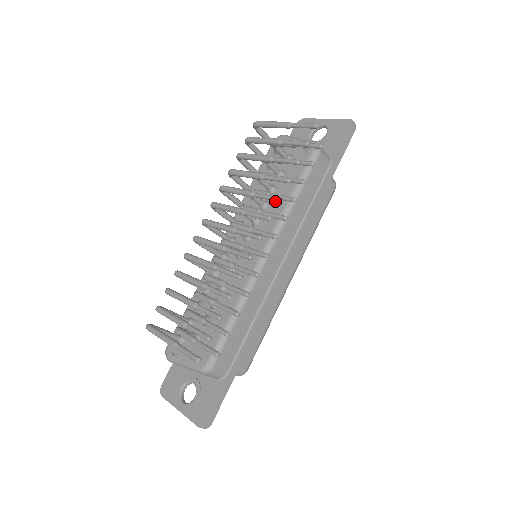
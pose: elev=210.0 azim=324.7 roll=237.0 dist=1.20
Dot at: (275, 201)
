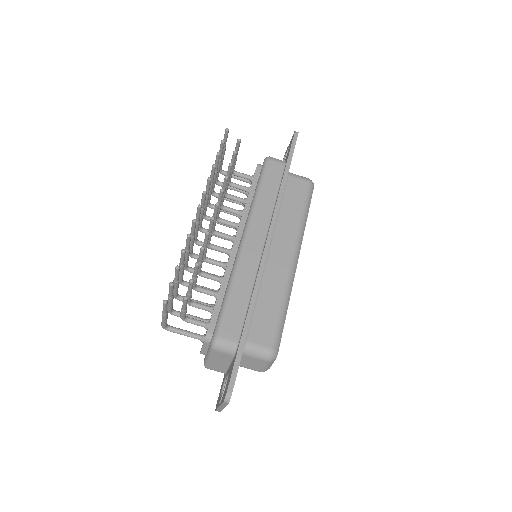
Dot at: (245, 204)
